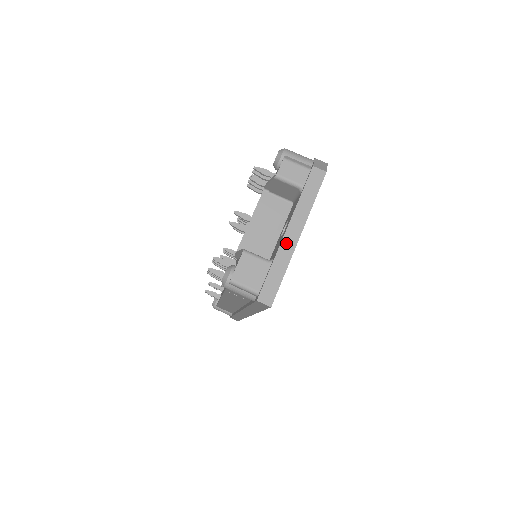
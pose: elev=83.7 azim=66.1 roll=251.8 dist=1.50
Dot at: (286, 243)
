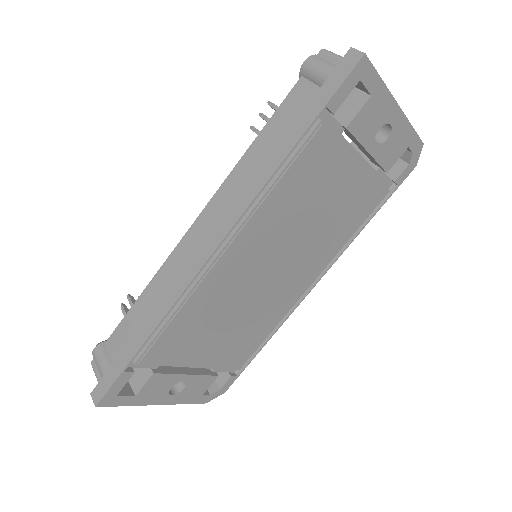
Dot at: occluded
